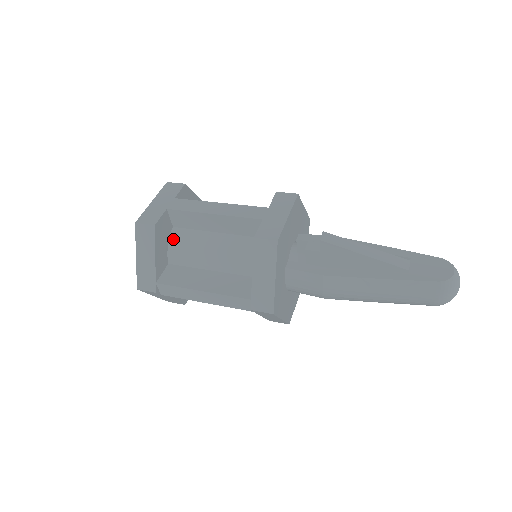
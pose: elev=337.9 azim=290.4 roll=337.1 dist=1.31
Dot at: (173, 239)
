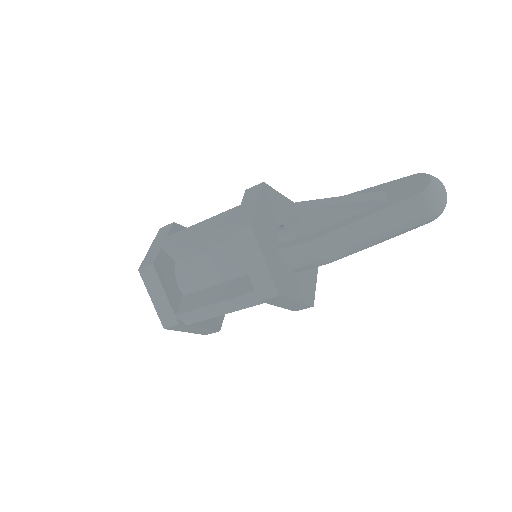
Dot at: (178, 272)
